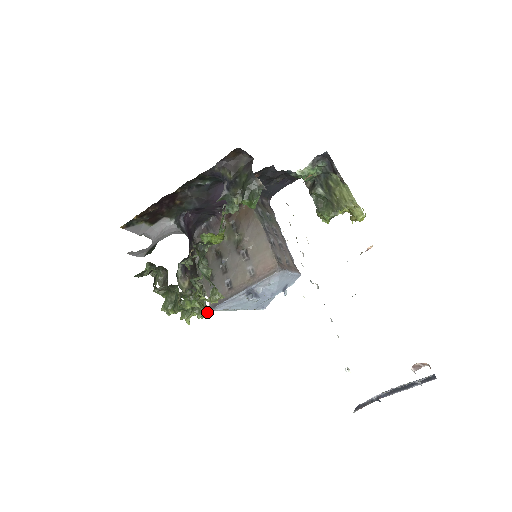
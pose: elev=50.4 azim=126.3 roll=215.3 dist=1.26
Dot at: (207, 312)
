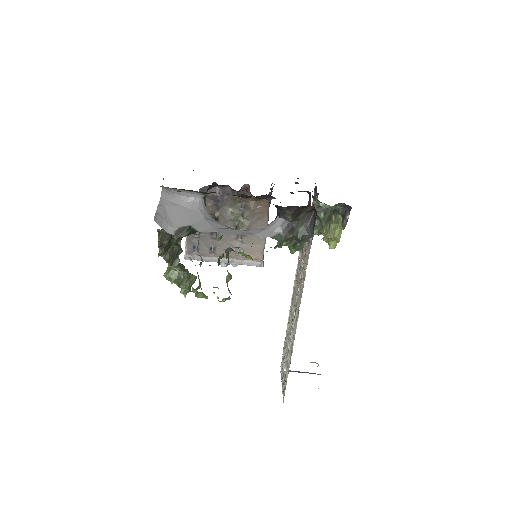
Dot at: (201, 288)
